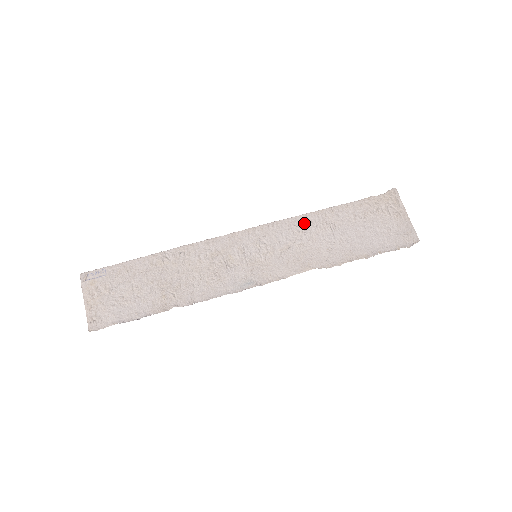
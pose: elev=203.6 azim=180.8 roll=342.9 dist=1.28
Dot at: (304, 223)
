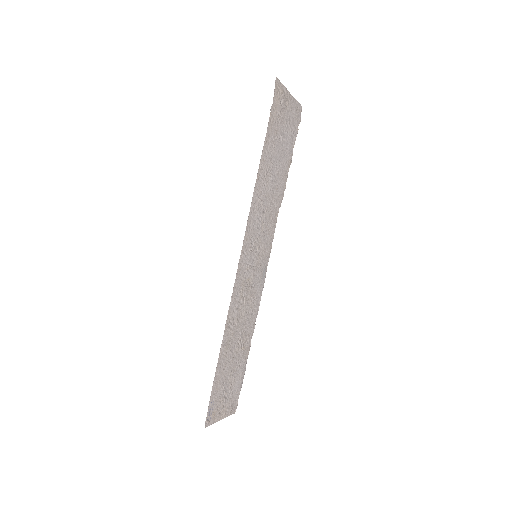
Dot at: (259, 195)
